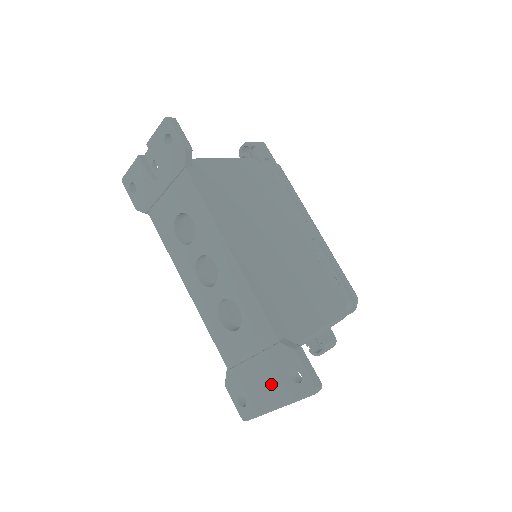
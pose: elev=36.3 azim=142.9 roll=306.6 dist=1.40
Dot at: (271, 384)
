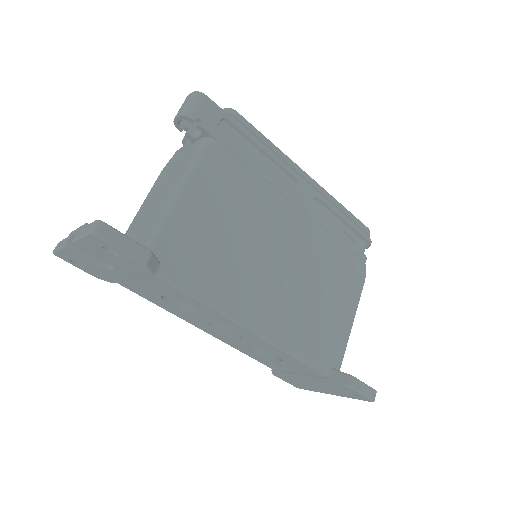
Dot at: (324, 388)
